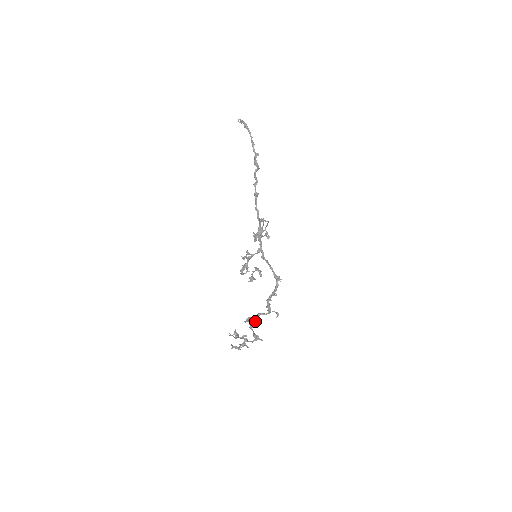
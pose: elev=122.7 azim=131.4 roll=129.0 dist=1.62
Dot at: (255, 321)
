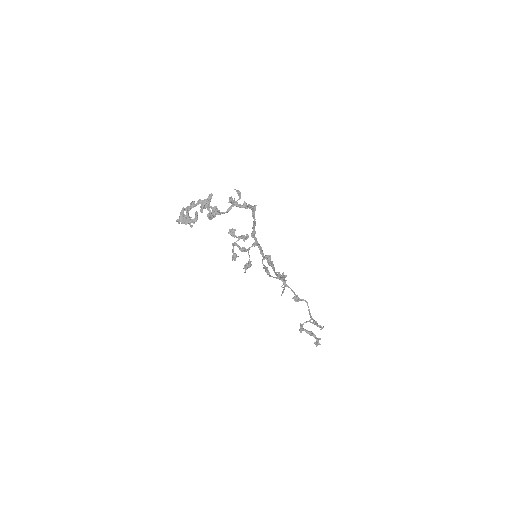
Dot at: (215, 212)
